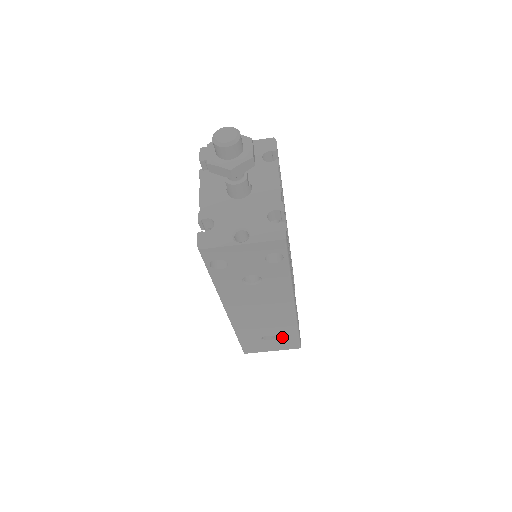
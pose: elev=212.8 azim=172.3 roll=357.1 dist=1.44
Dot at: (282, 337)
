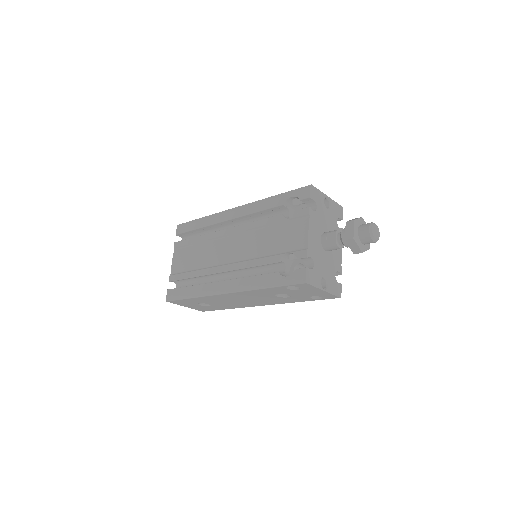
Dot at: (212, 307)
